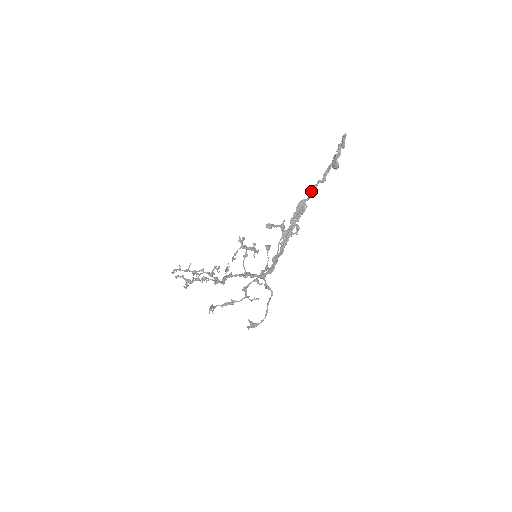
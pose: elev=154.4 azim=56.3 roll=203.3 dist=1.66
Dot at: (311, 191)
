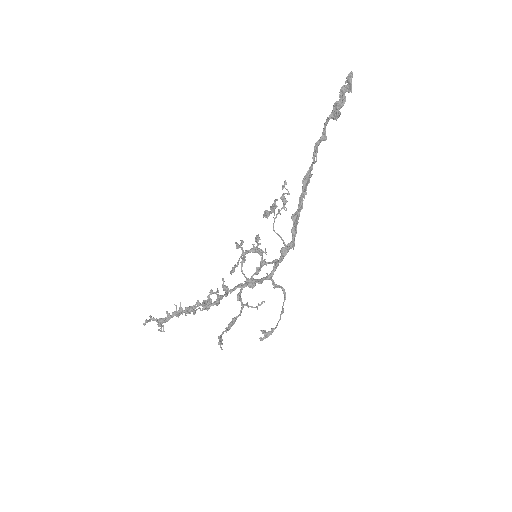
Dot at: (314, 155)
